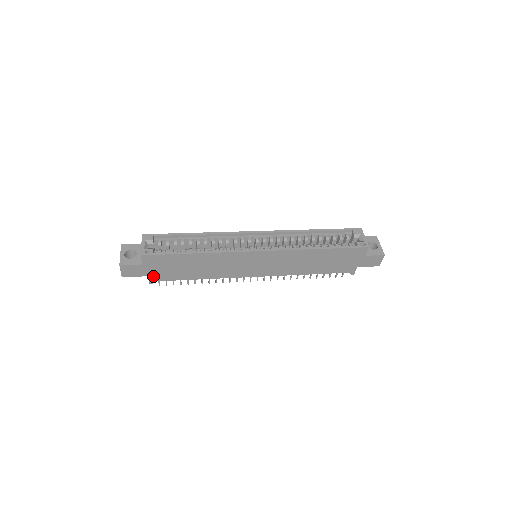
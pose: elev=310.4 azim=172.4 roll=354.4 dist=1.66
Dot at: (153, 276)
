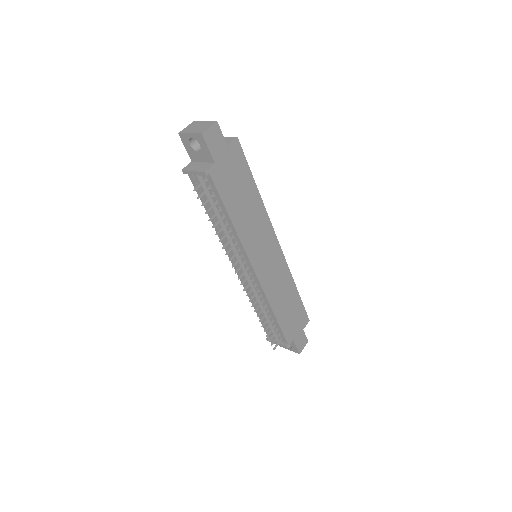
Dot at: (216, 168)
